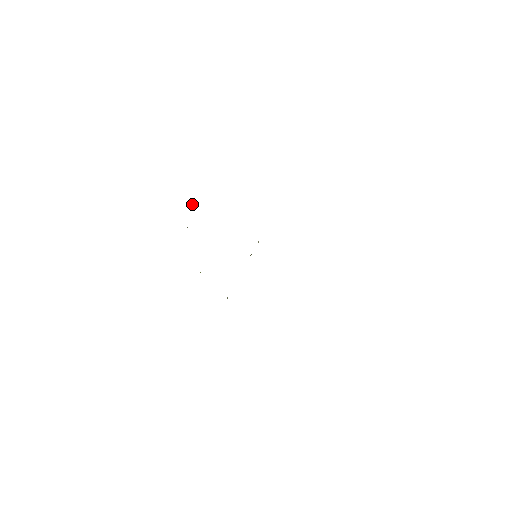
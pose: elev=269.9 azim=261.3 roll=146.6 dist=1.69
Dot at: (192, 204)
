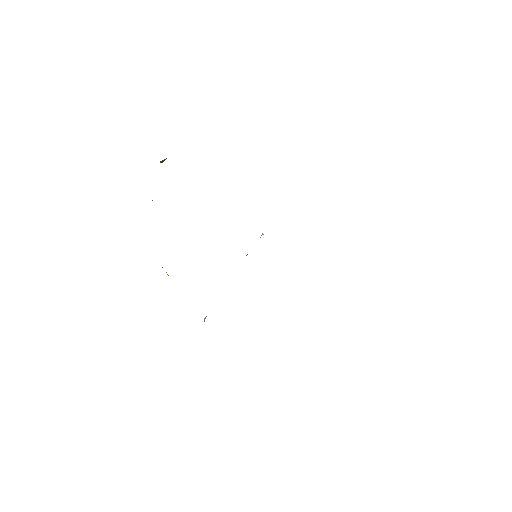
Dot at: (162, 161)
